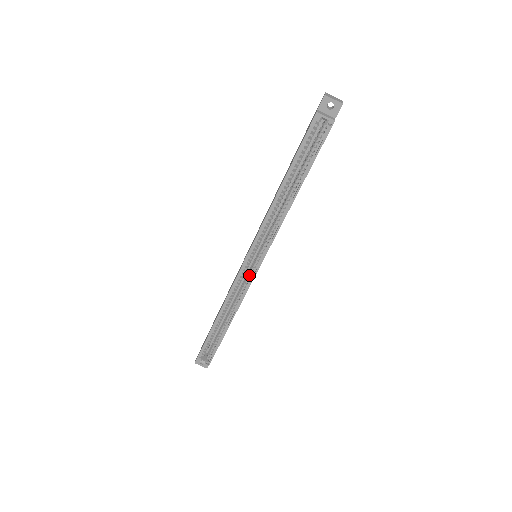
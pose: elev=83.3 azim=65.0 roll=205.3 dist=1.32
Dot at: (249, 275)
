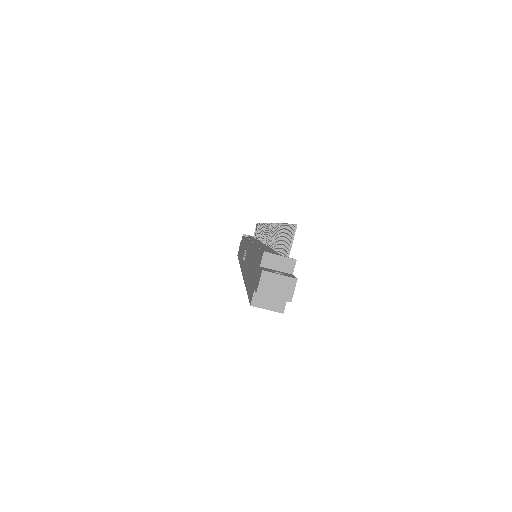
Dot at: occluded
